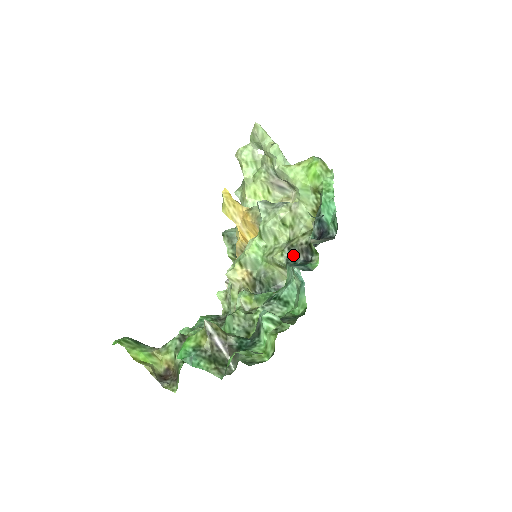
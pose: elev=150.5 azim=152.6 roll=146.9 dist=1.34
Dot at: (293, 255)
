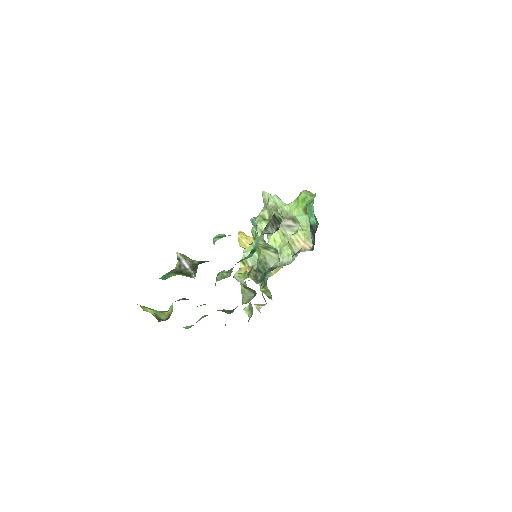
Dot at: (268, 231)
